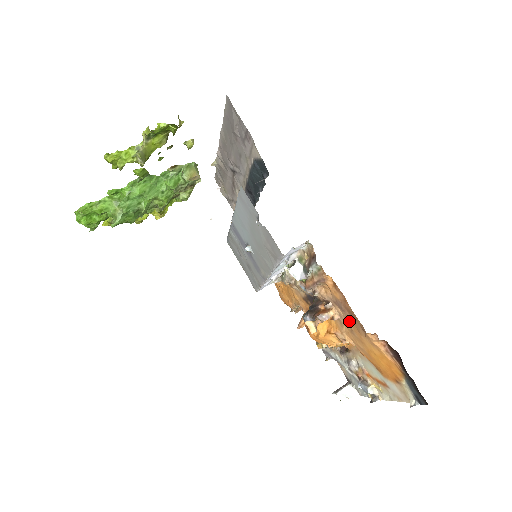
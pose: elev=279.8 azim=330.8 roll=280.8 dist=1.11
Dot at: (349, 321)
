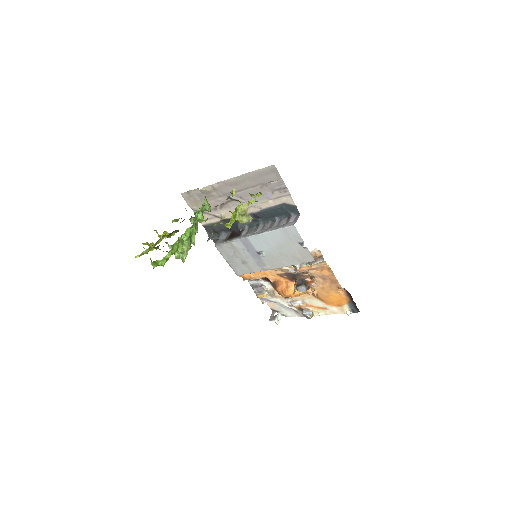
Dot at: (325, 284)
